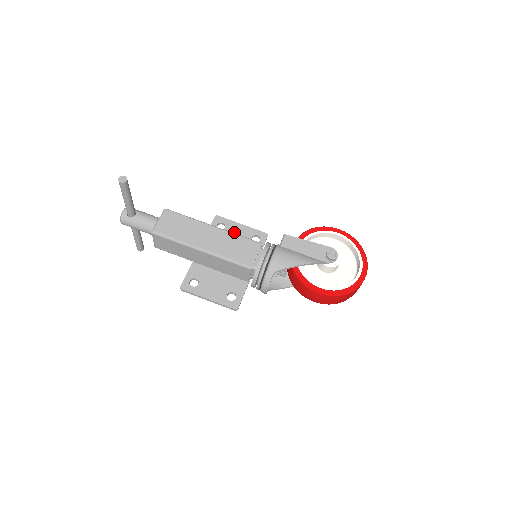
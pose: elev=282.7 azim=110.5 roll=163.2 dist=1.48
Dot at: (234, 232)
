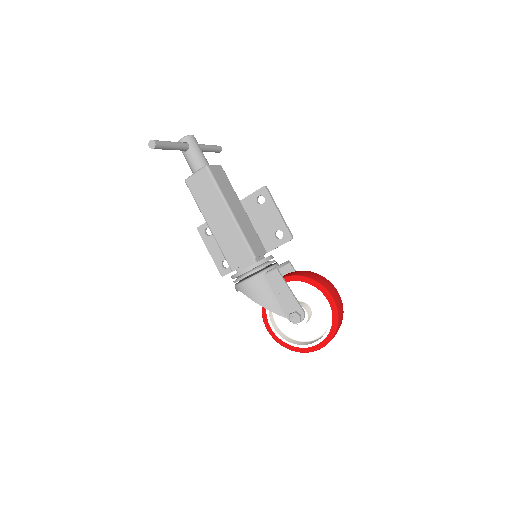
Dot at: (267, 214)
